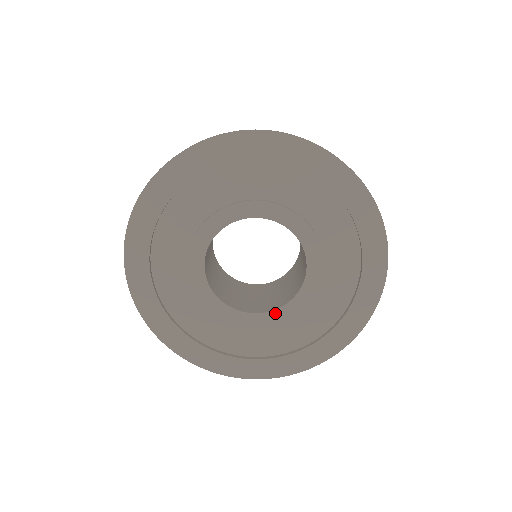
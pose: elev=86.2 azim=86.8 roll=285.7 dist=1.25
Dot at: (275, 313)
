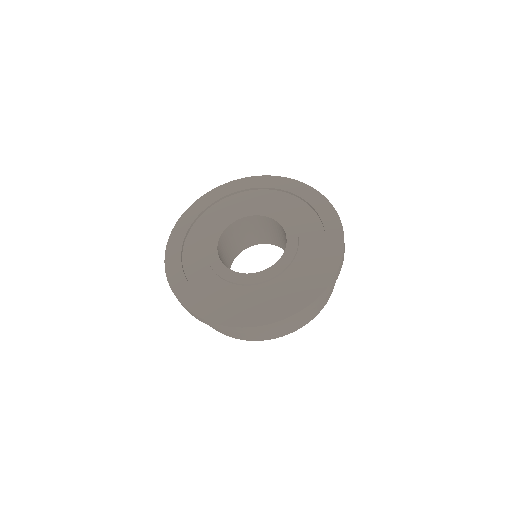
Dot at: (247, 276)
